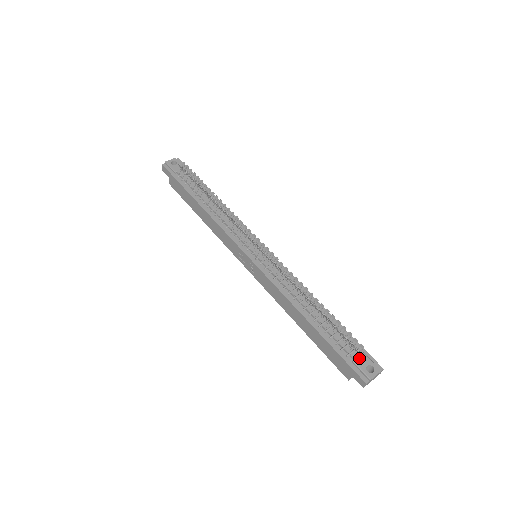
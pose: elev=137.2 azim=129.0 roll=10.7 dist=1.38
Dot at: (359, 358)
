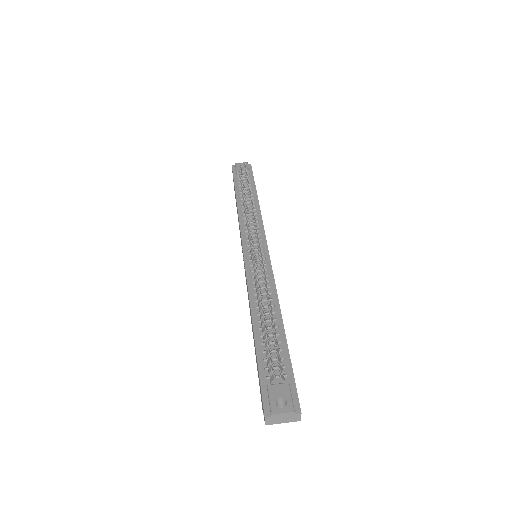
Dot at: (277, 385)
